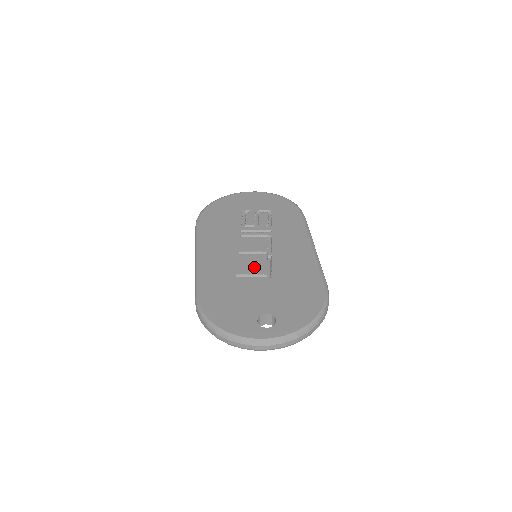
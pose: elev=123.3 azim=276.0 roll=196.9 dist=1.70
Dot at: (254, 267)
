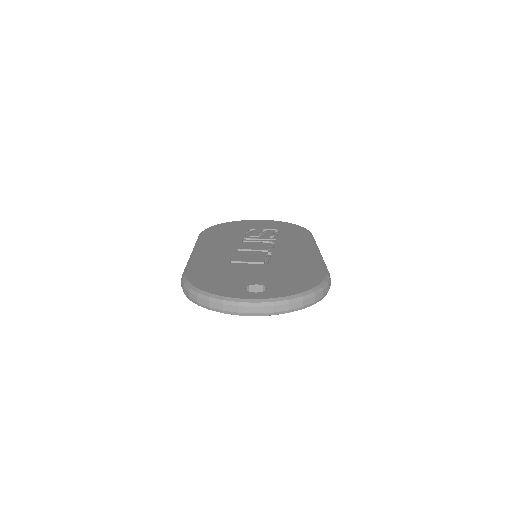
Dot at: (251, 257)
